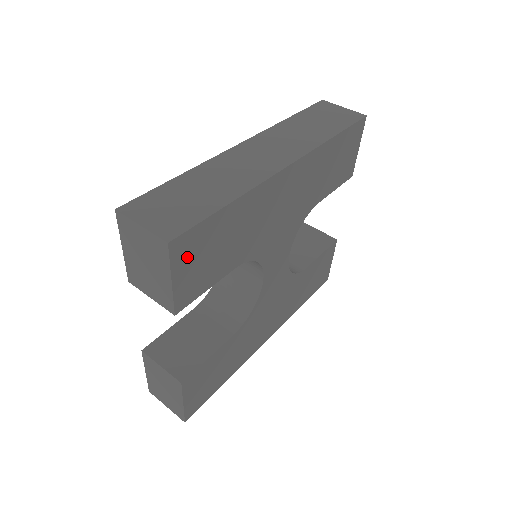
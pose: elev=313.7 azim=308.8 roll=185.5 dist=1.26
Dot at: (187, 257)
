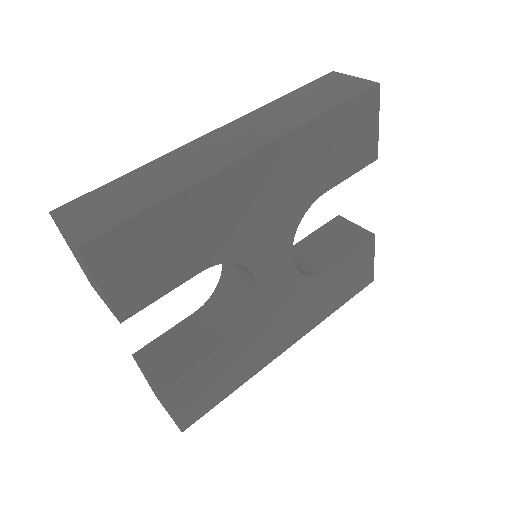
Dot at: (115, 261)
